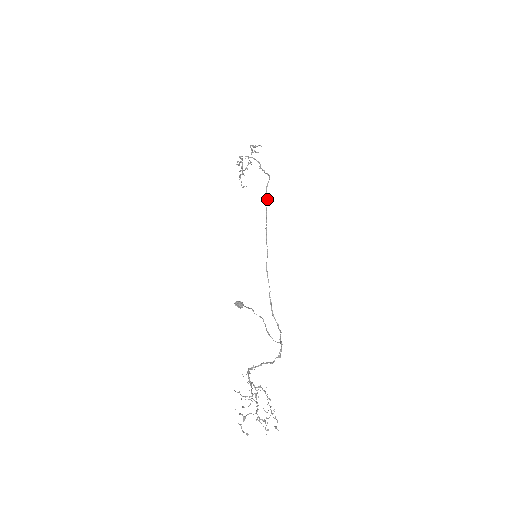
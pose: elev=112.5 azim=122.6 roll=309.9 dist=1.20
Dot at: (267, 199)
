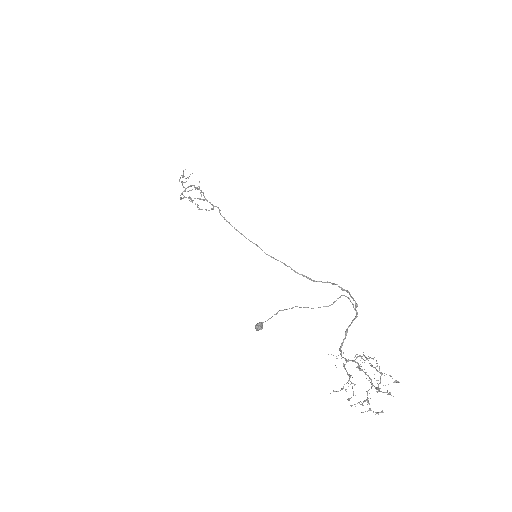
Dot at: (217, 207)
